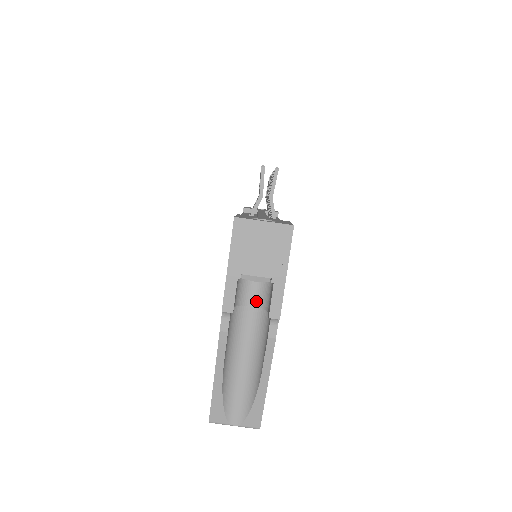
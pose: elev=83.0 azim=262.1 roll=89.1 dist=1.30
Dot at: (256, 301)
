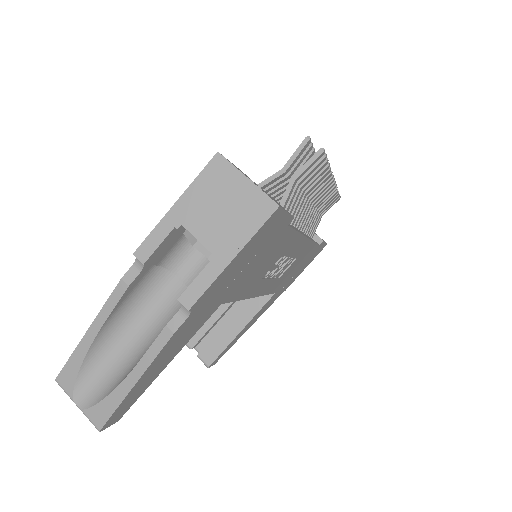
Dot at: (191, 279)
